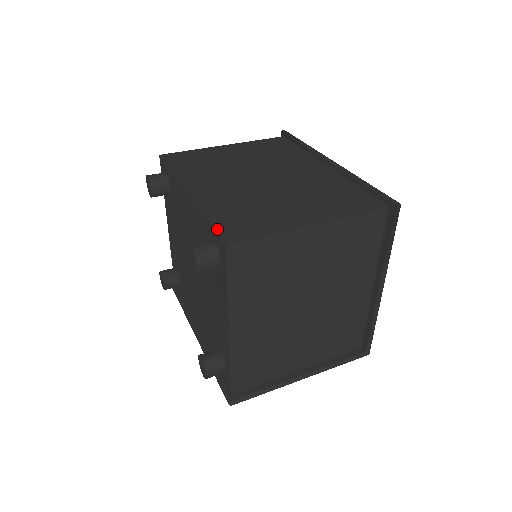
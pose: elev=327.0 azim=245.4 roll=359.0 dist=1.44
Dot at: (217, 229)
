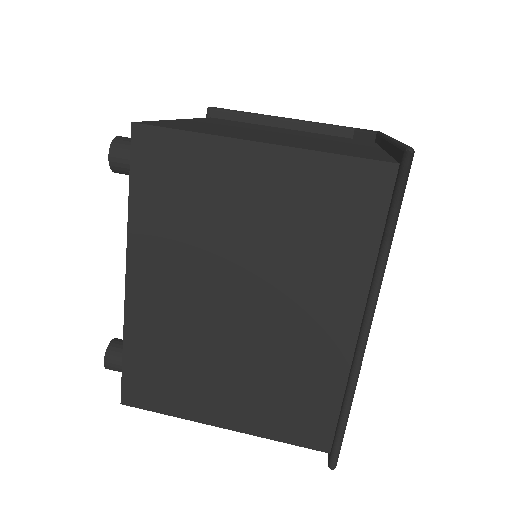
Dot at: (124, 378)
